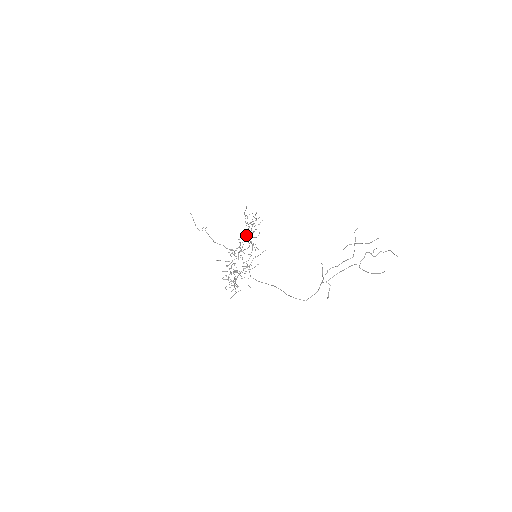
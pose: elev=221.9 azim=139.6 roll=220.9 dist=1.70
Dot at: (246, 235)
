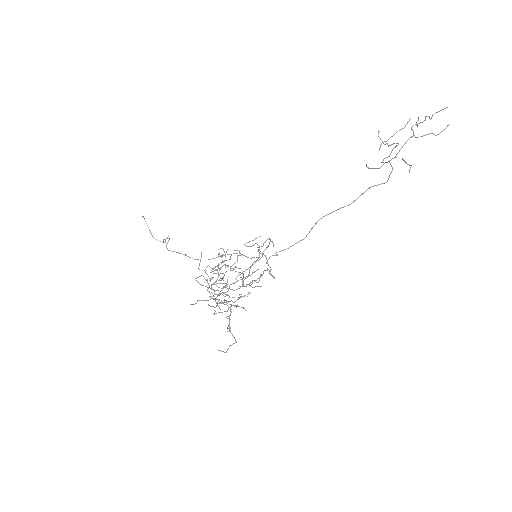
Dot at: (216, 280)
